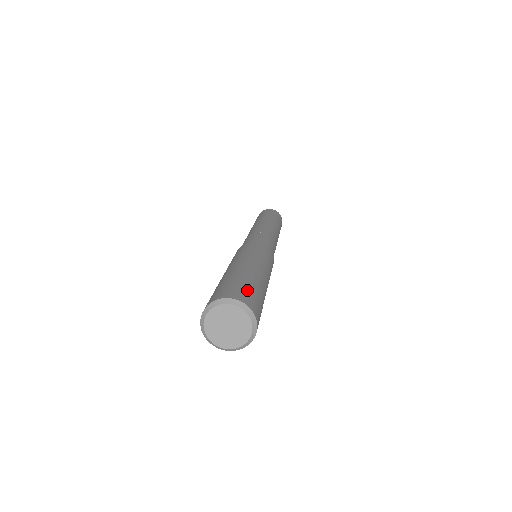
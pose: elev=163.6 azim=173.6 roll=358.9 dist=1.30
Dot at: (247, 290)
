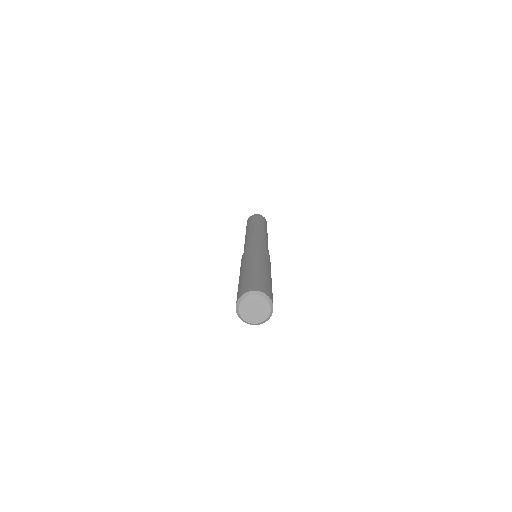
Dot at: (269, 288)
